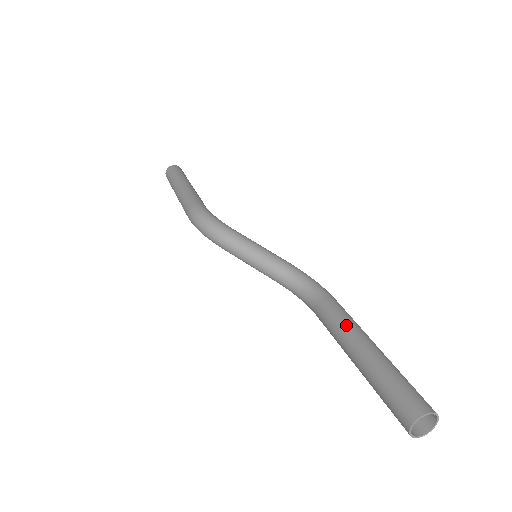
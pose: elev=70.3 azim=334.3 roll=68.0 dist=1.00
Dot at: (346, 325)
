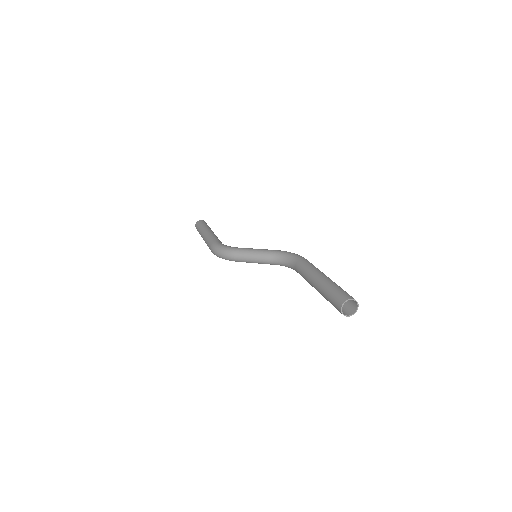
Dot at: (308, 273)
